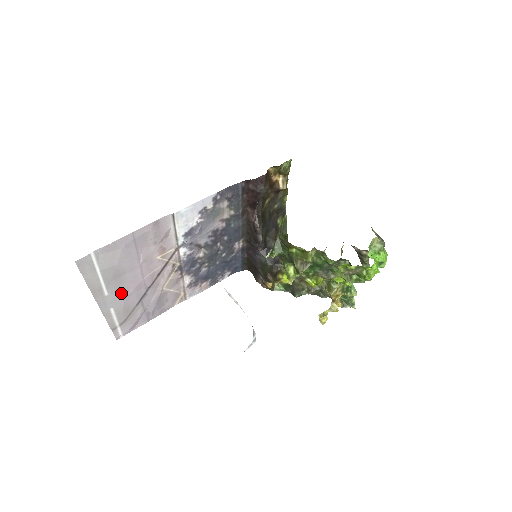
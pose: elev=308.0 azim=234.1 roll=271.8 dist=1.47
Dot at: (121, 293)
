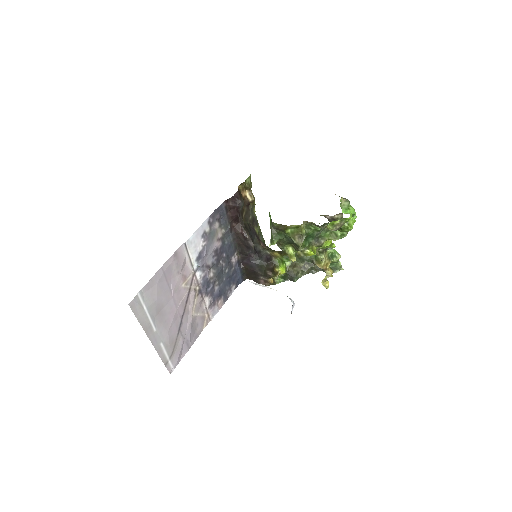
Dot at: (165, 326)
